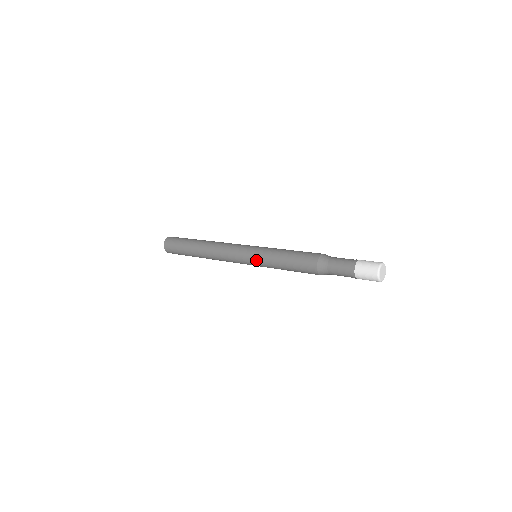
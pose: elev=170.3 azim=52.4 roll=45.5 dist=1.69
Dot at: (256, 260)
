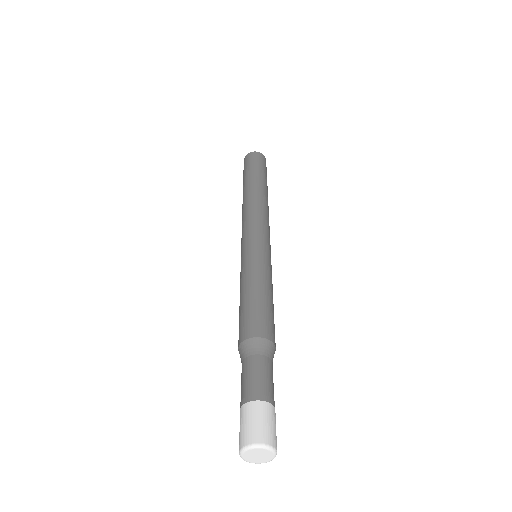
Dot at: occluded
